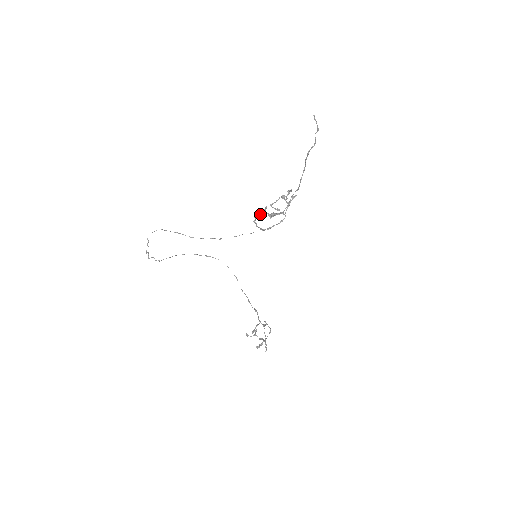
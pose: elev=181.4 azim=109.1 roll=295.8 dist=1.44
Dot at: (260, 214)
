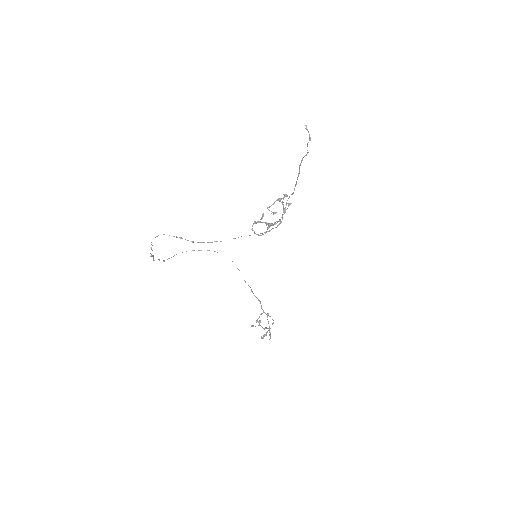
Dot at: (257, 222)
